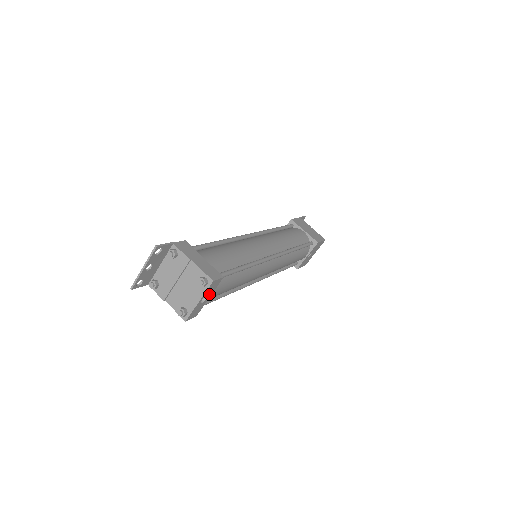
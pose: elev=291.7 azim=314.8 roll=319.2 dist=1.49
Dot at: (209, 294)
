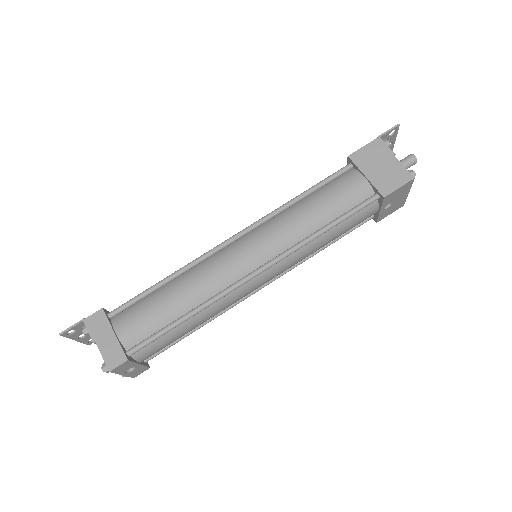
Dot at: (132, 366)
